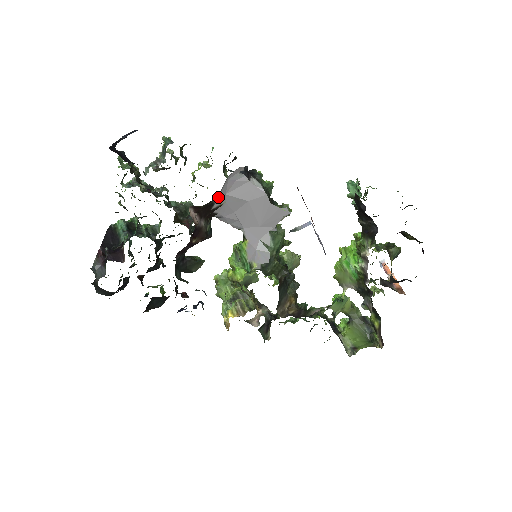
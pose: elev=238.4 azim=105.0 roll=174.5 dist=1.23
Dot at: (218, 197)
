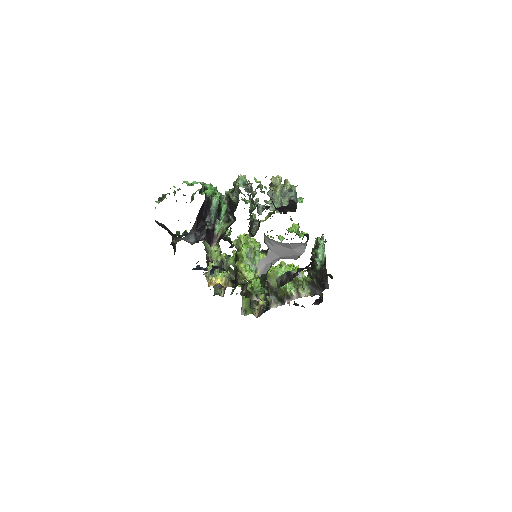
Dot at: occluded
